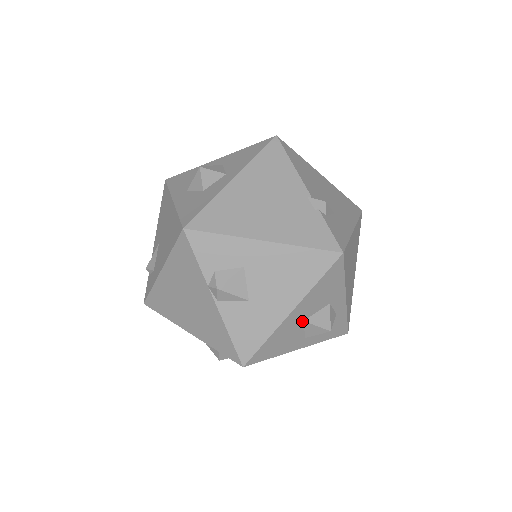
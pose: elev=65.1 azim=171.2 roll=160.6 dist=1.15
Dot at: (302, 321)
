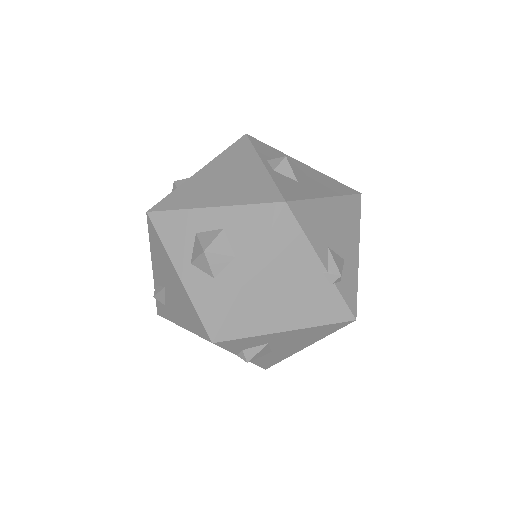
Dot at: occluded
